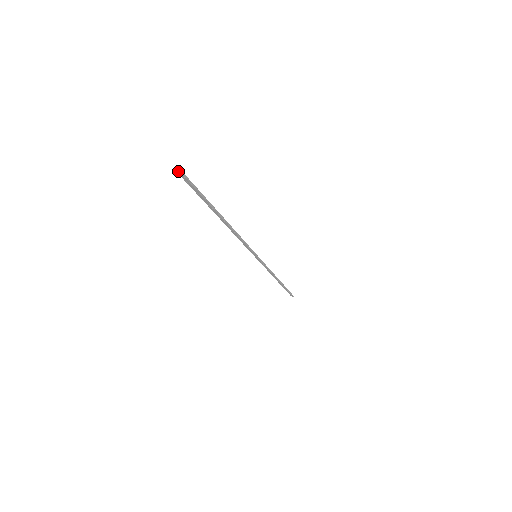
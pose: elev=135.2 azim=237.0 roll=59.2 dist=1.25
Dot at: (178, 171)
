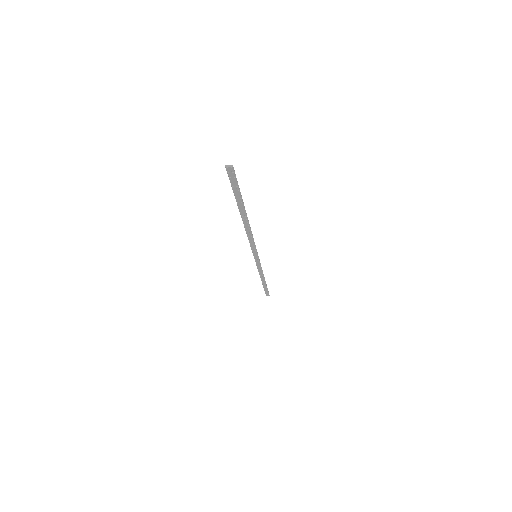
Dot at: (229, 166)
